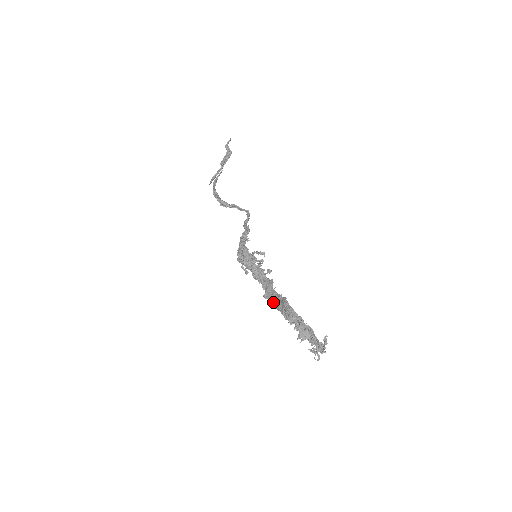
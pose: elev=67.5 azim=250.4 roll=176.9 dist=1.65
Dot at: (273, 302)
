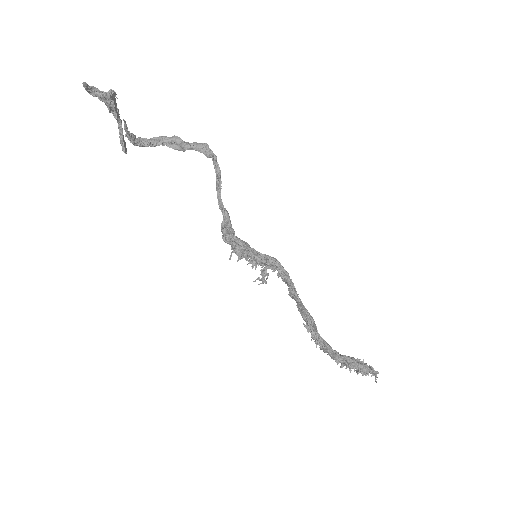
Dot at: (302, 313)
